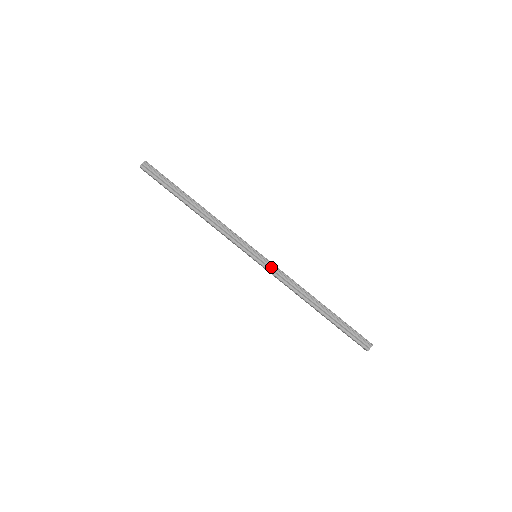
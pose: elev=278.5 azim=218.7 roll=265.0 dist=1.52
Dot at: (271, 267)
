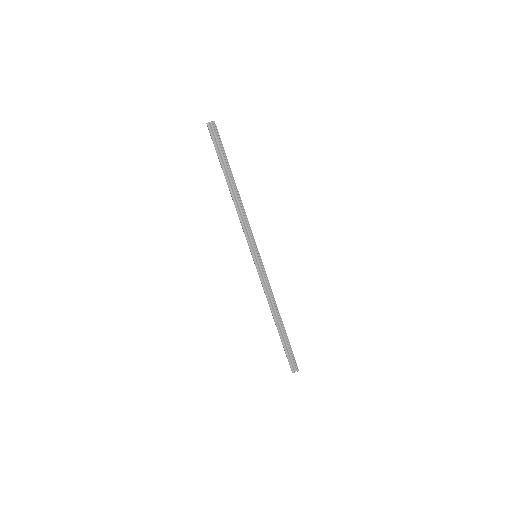
Dot at: (262, 272)
